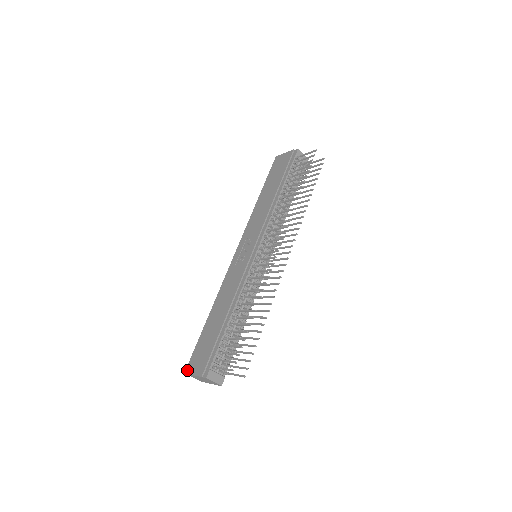
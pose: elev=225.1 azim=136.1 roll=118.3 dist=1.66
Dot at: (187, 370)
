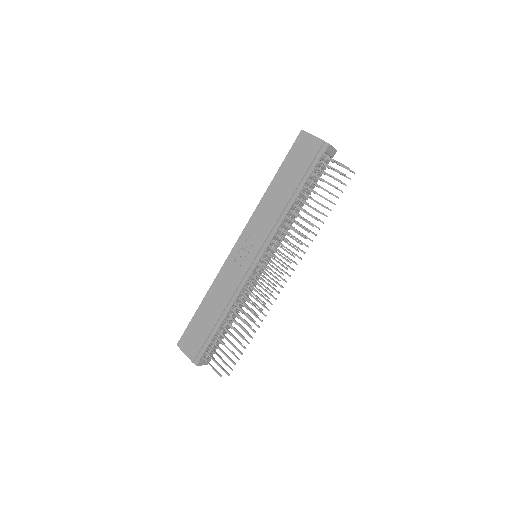
Dot at: (179, 345)
